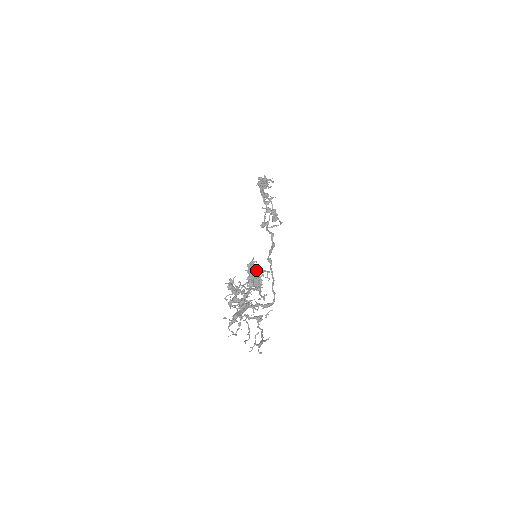
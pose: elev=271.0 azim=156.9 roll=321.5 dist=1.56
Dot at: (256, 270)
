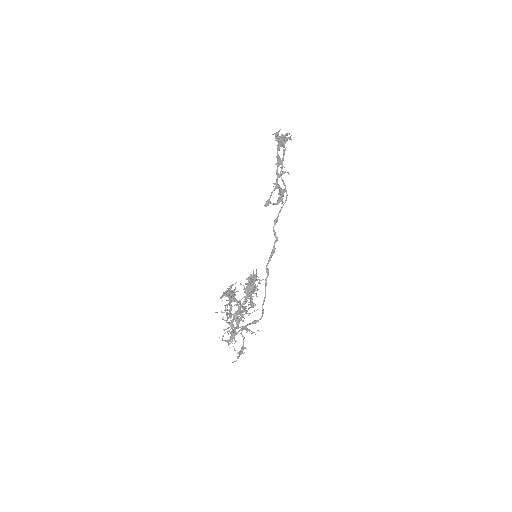
Dot at: (257, 290)
